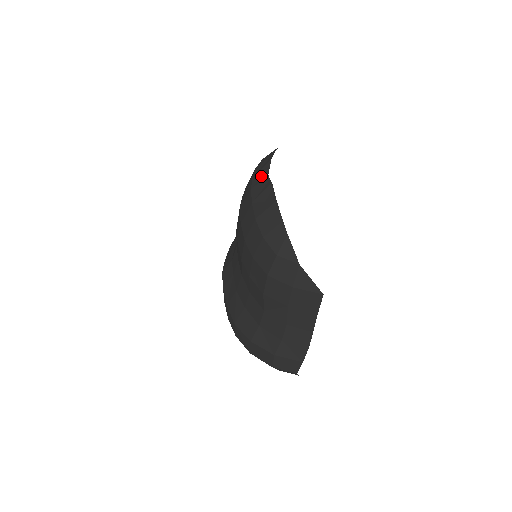
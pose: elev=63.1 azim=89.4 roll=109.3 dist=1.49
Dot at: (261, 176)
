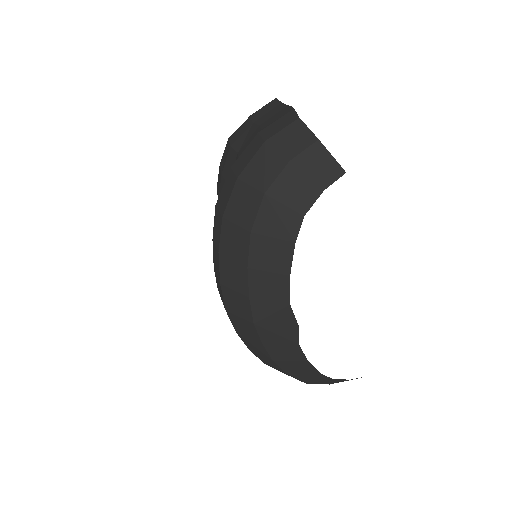
Dot at: occluded
